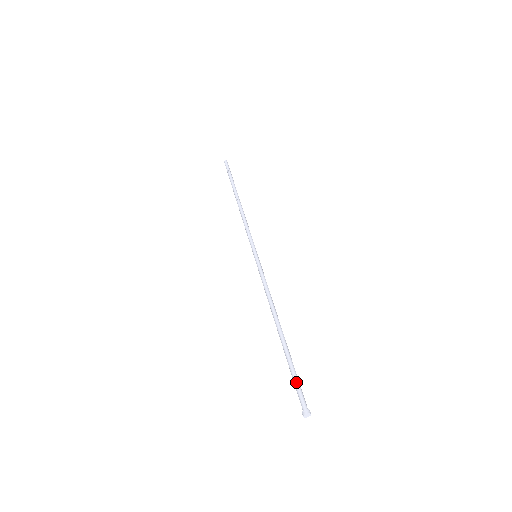
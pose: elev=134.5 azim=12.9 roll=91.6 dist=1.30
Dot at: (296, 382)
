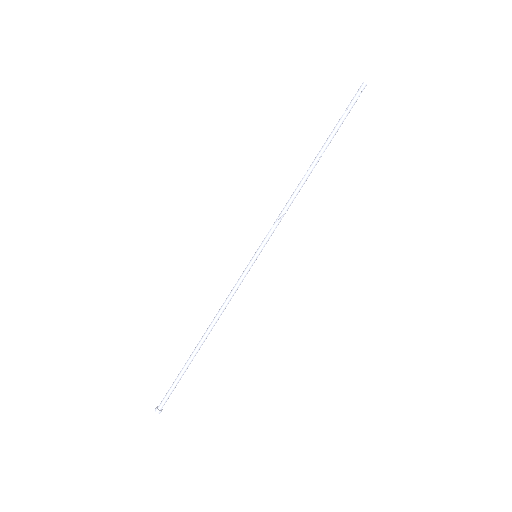
Dot at: (171, 388)
